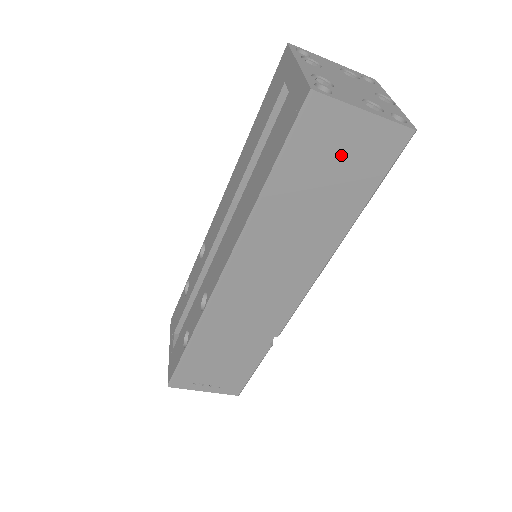
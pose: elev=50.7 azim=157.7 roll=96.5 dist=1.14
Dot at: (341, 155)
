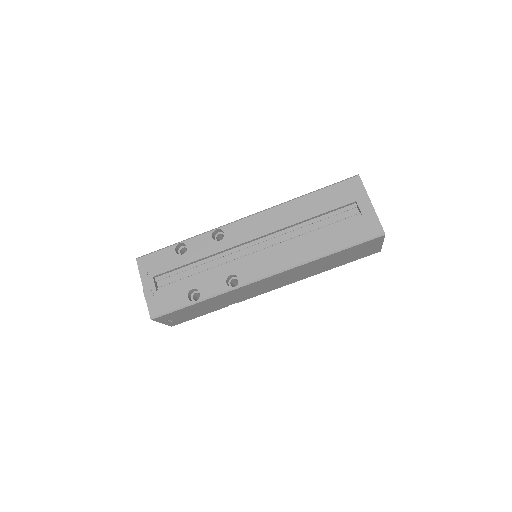
Dot at: (360, 252)
